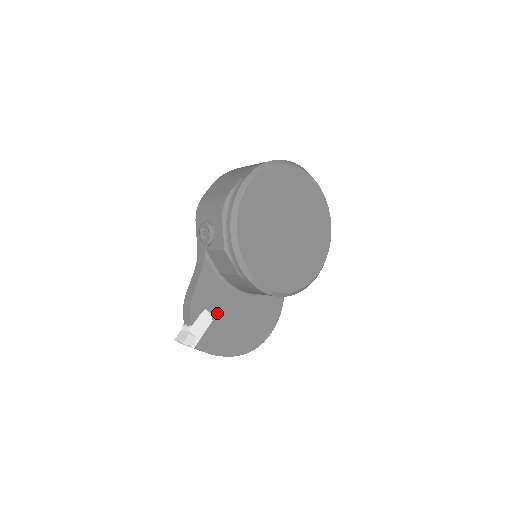
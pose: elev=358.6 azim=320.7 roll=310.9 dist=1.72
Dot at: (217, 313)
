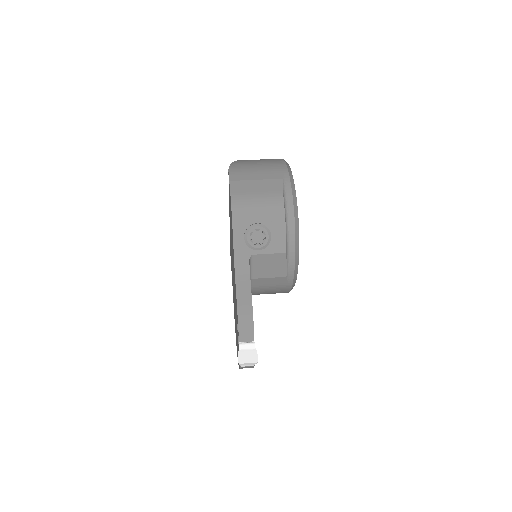
Dot at: occluded
